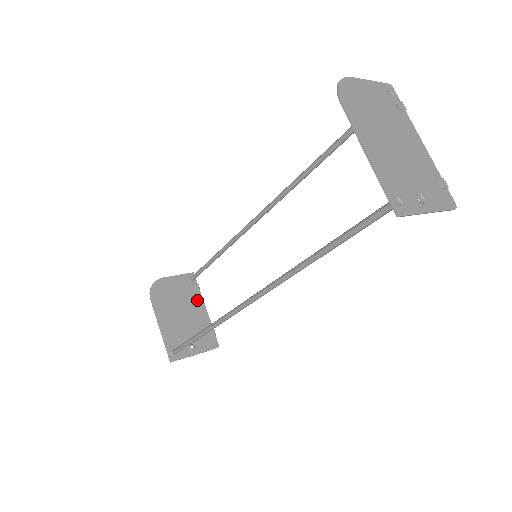
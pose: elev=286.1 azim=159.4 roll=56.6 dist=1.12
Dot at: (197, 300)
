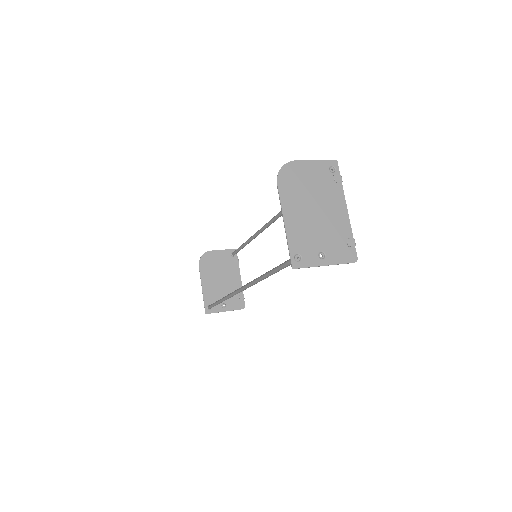
Dot at: (235, 271)
